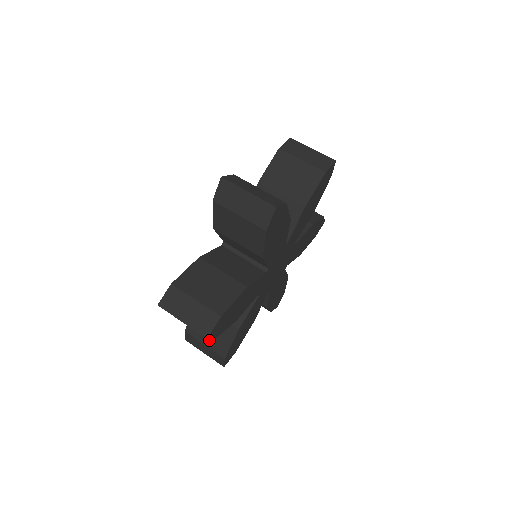
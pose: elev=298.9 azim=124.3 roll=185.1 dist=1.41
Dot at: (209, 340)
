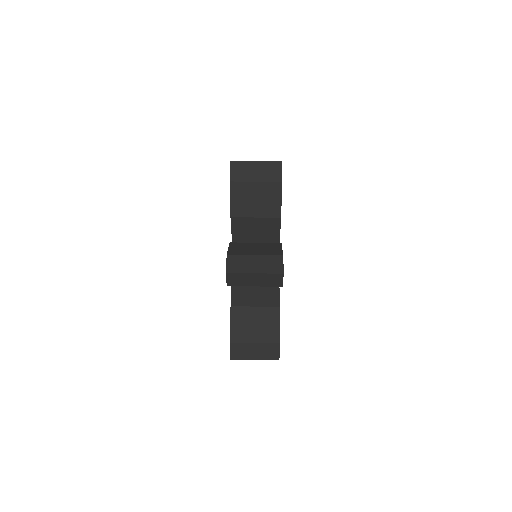
Dot at: (257, 335)
